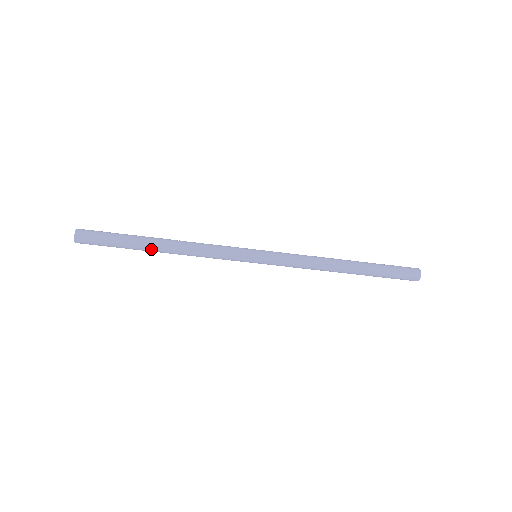
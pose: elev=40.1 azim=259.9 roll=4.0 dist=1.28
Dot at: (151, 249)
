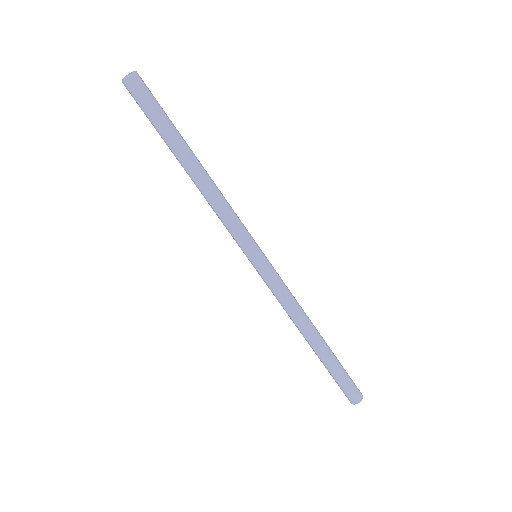
Dot at: (183, 156)
